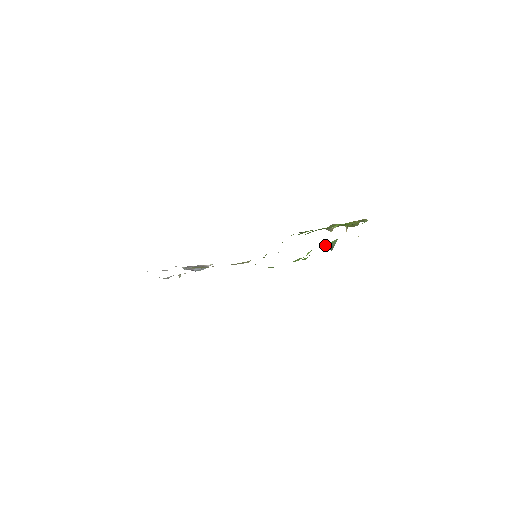
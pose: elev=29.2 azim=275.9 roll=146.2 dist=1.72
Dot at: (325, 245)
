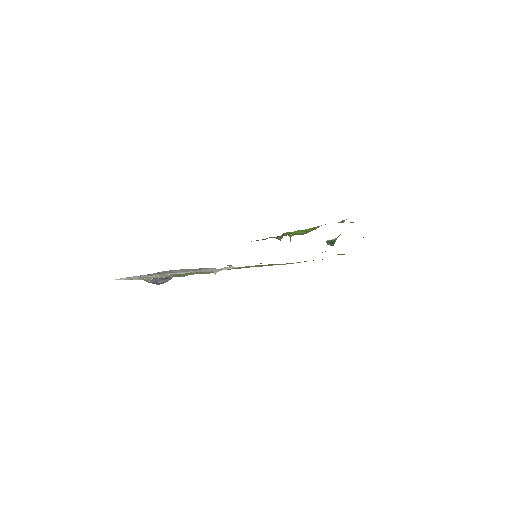
Dot at: (332, 240)
